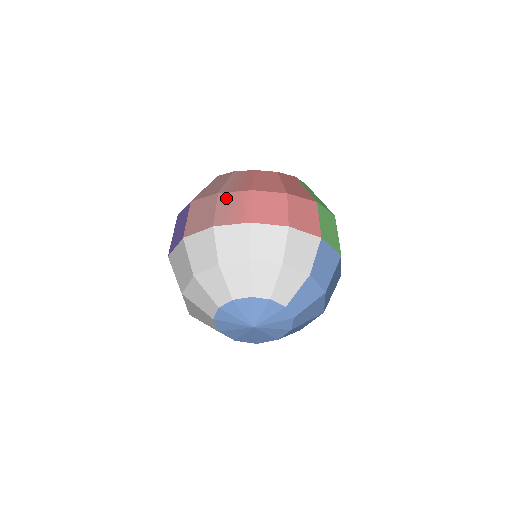
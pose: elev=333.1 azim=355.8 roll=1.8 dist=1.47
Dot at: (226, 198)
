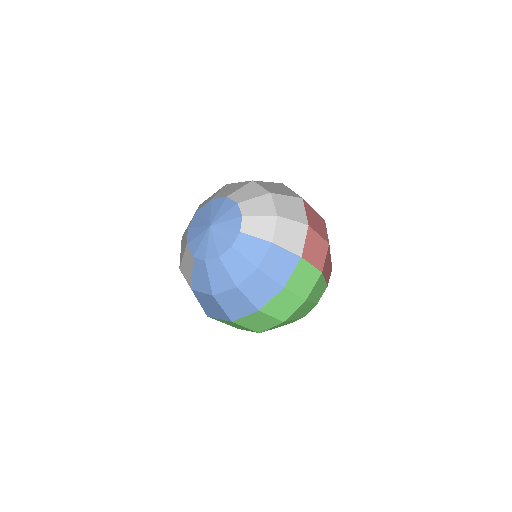
Dot at: occluded
